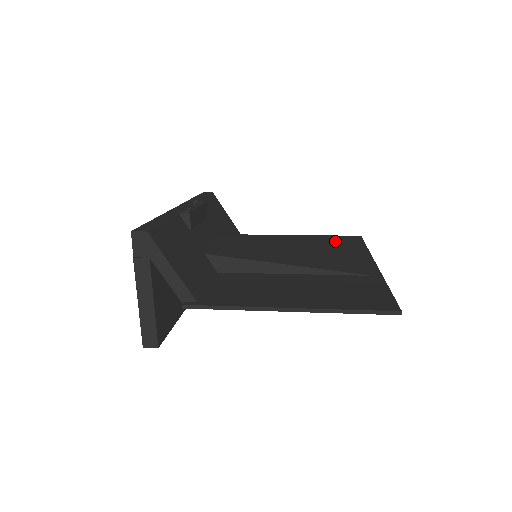
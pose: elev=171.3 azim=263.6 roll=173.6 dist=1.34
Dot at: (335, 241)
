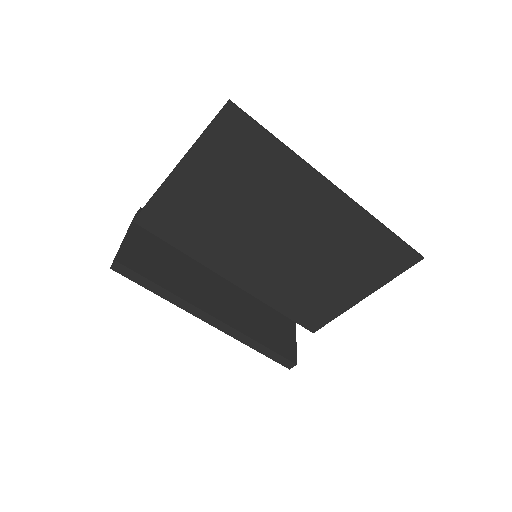
Dot at: (376, 259)
